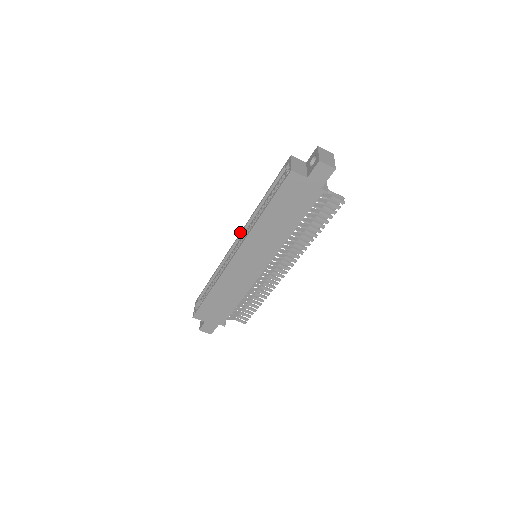
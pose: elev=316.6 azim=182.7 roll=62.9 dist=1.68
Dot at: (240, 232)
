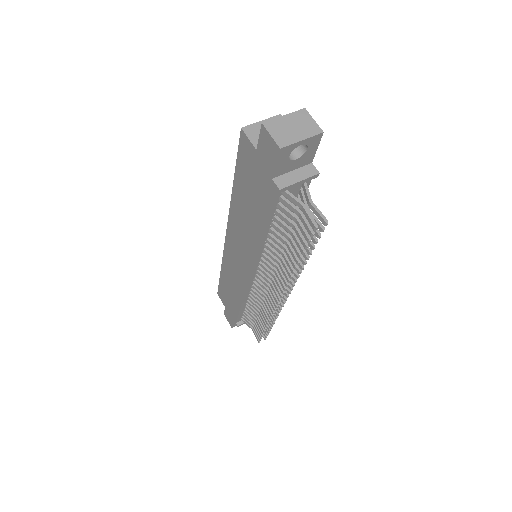
Dot at: occluded
